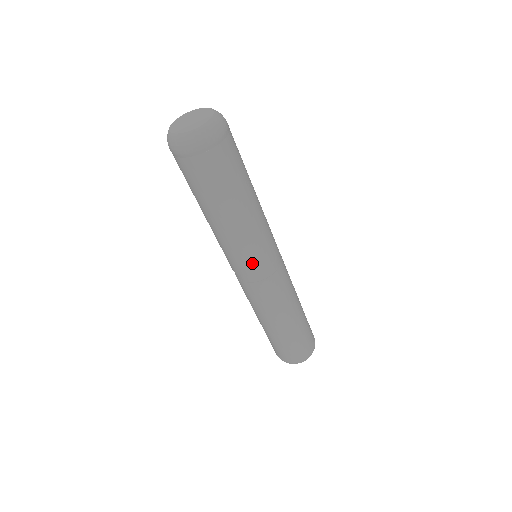
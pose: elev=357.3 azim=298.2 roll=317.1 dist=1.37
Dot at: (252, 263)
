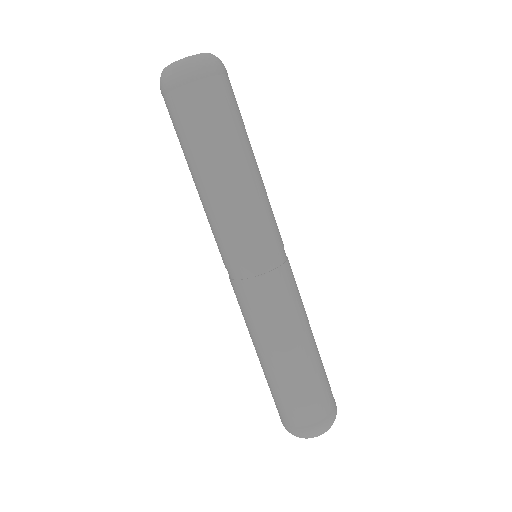
Dot at: (253, 244)
